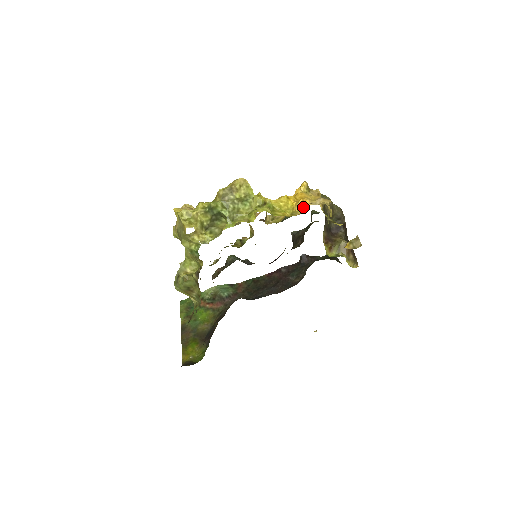
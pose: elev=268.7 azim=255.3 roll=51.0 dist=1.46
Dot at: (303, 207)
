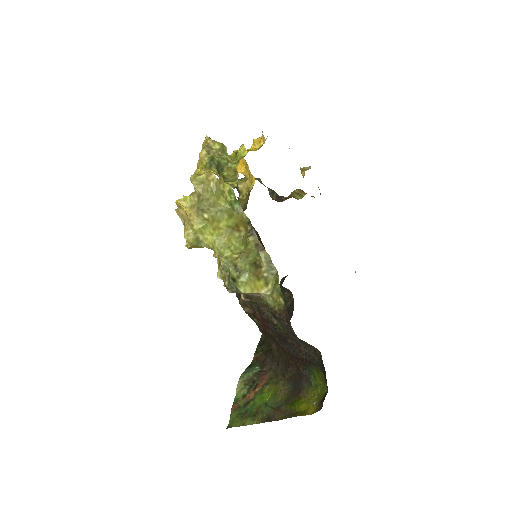
Dot at: (261, 138)
